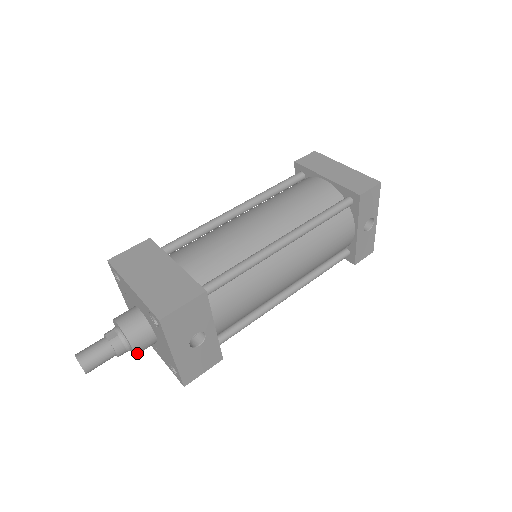
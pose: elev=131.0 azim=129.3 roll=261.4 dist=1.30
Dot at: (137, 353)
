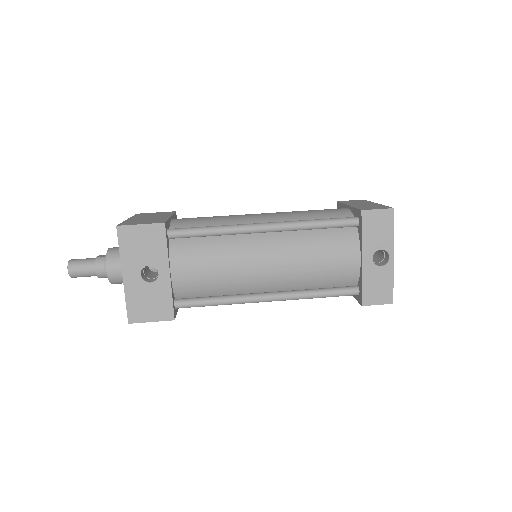
Dot at: (110, 277)
